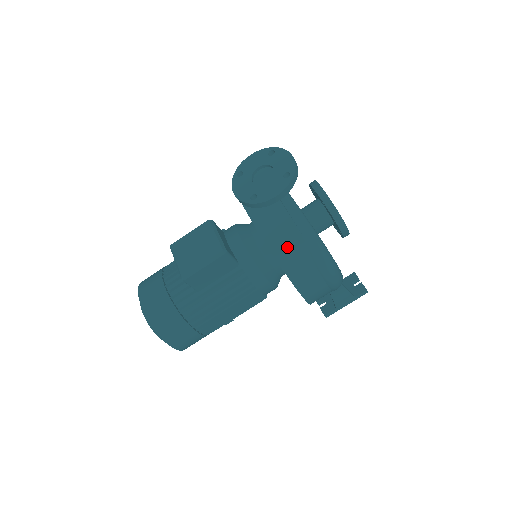
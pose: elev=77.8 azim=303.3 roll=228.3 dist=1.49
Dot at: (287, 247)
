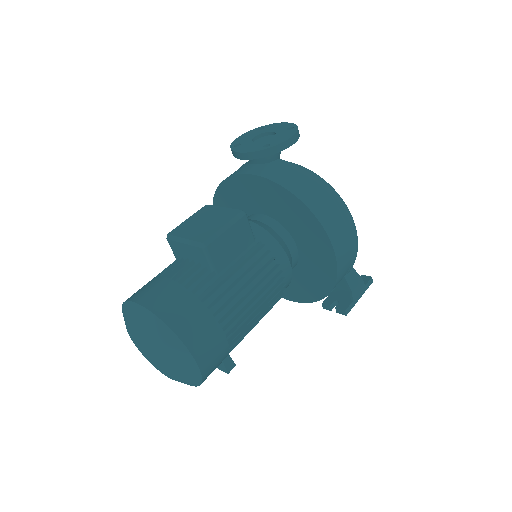
Dot at: (311, 192)
